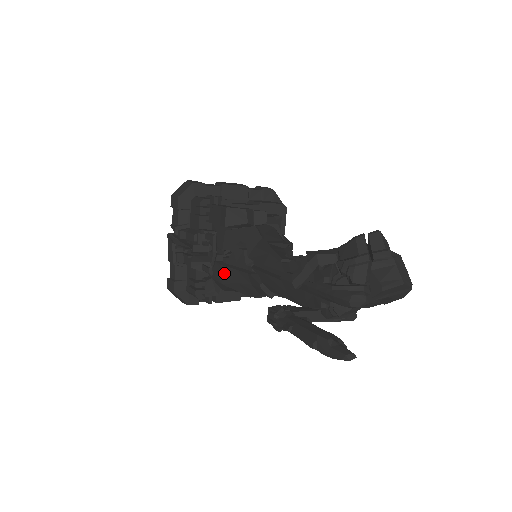
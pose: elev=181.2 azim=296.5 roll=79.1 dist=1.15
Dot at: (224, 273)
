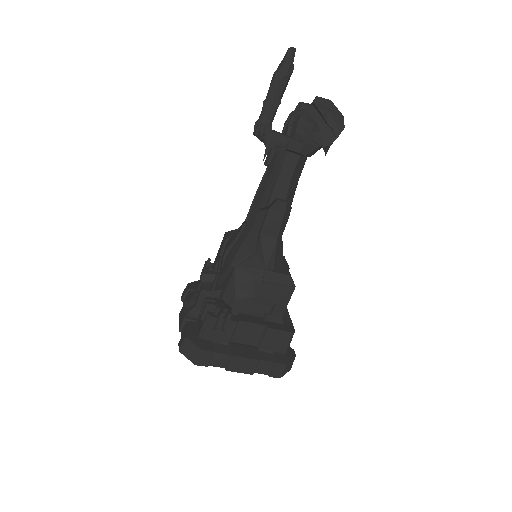
Dot at: (230, 256)
